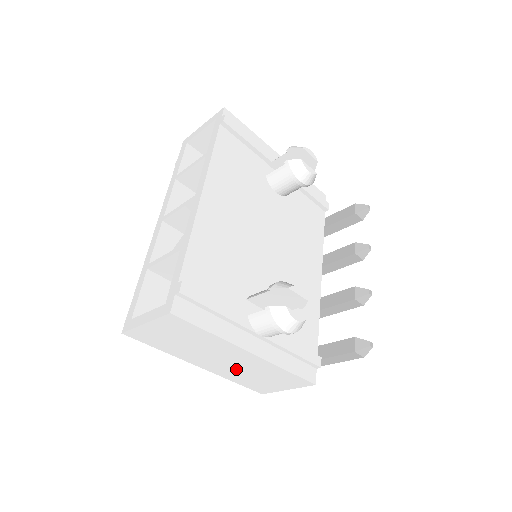
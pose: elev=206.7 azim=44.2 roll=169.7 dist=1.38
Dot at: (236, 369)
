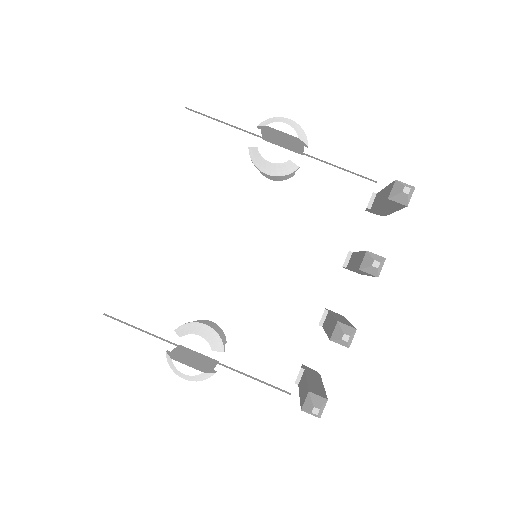
Dot at: occluded
